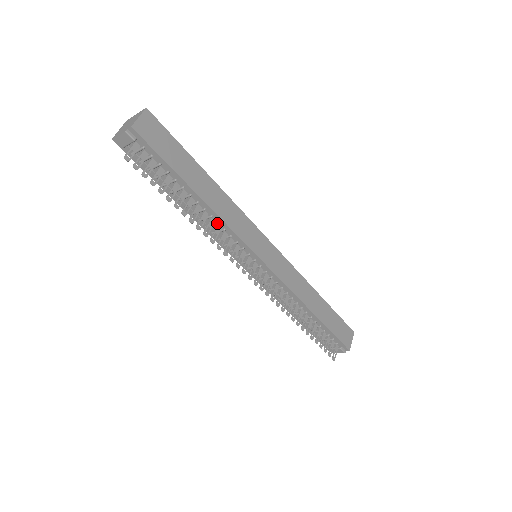
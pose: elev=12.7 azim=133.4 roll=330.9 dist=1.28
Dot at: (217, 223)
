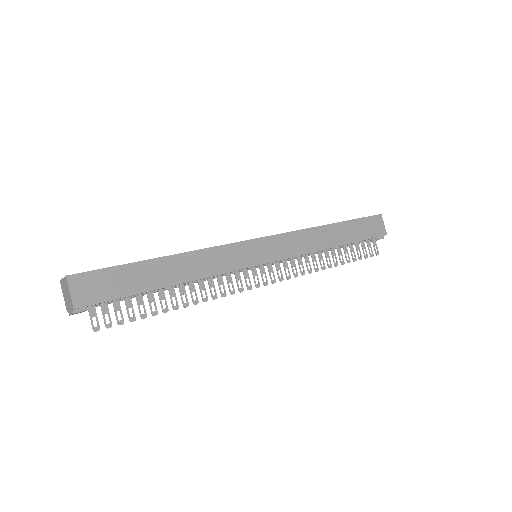
Dot at: occluded
